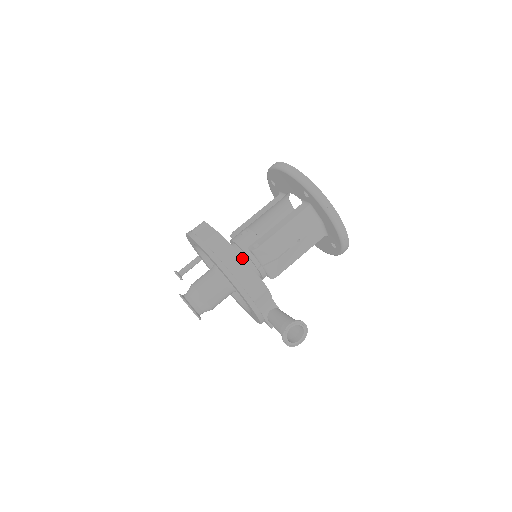
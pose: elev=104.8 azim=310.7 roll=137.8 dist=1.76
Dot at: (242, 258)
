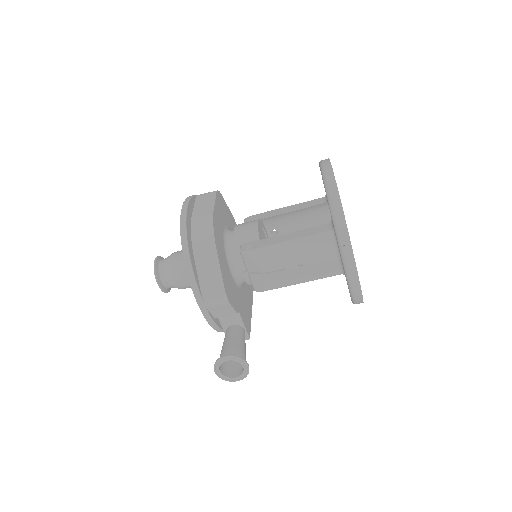
Dot at: (216, 255)
